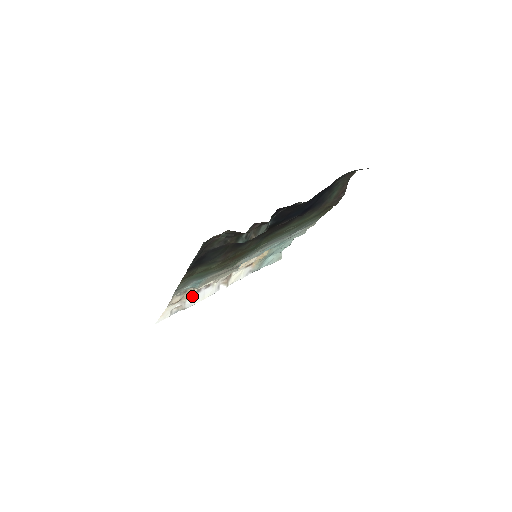
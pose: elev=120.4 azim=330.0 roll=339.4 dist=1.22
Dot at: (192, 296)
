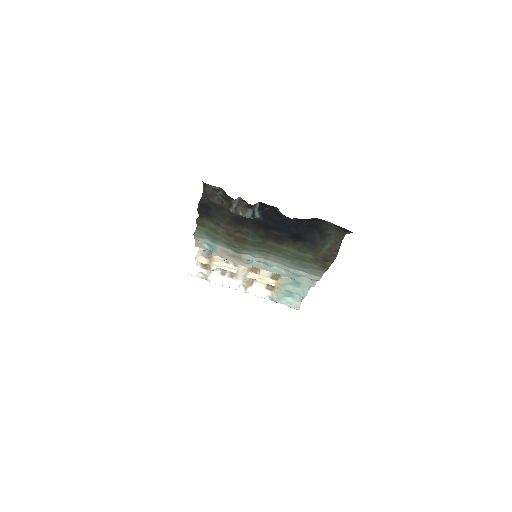
Dot at: (217, 274)
